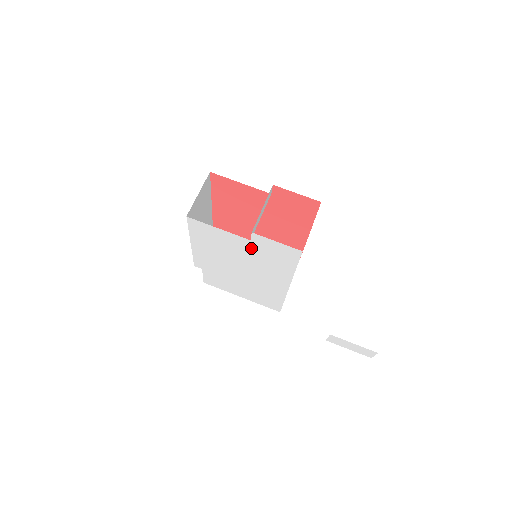
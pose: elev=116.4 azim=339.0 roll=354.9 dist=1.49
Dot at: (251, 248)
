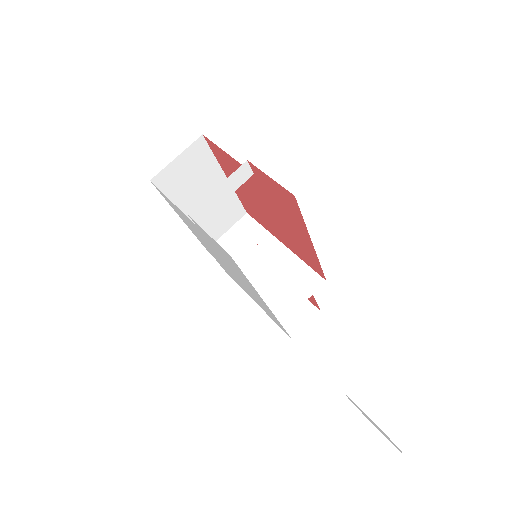
Dot at: (206, 238)
